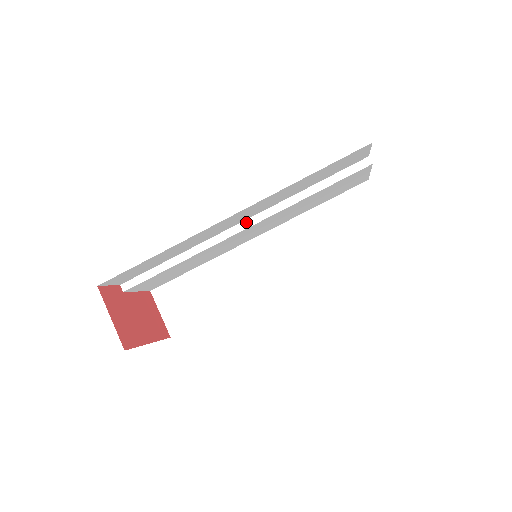
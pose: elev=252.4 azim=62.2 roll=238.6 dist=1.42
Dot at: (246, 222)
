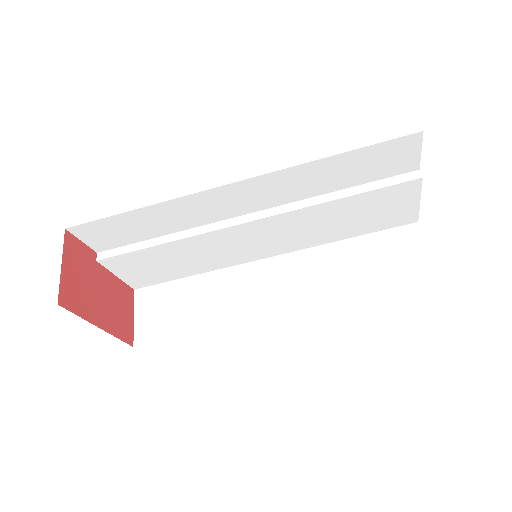
Dot at: (256, 214)
